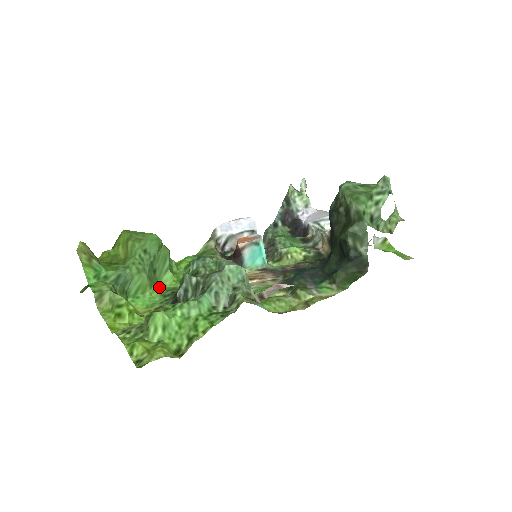
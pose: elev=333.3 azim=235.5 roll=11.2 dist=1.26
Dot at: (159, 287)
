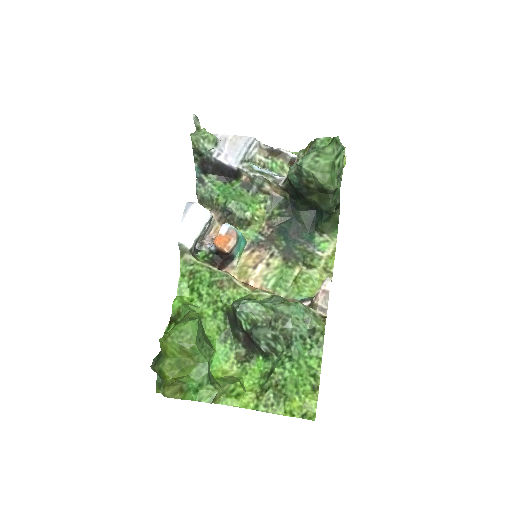
Dot at: (211, 338)
